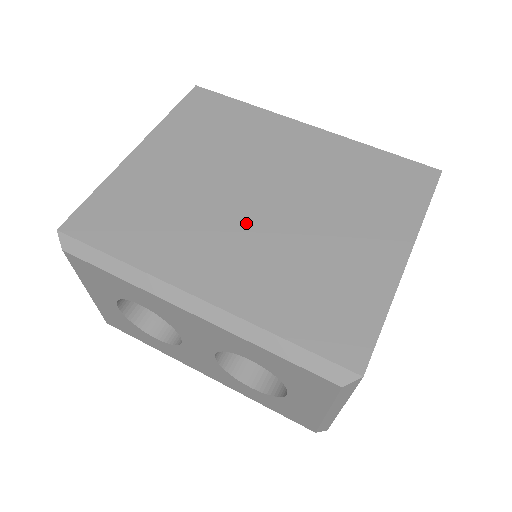
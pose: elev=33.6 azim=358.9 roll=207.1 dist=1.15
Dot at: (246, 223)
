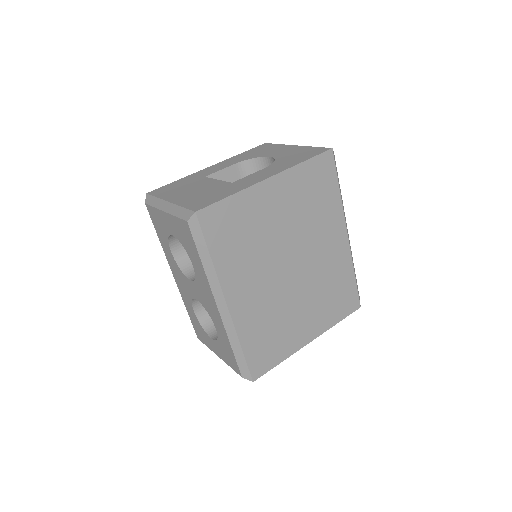
Dot at: (275, 278)
